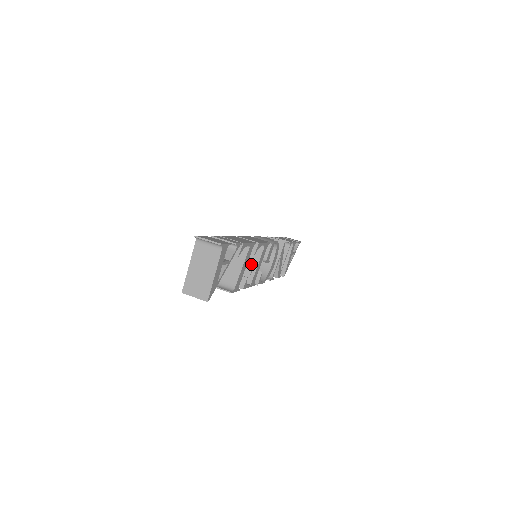
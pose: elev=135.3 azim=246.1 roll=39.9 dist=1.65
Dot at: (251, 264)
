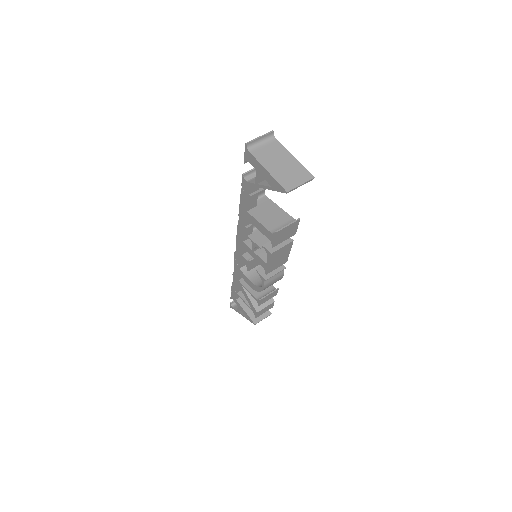
Dot at: occluded
